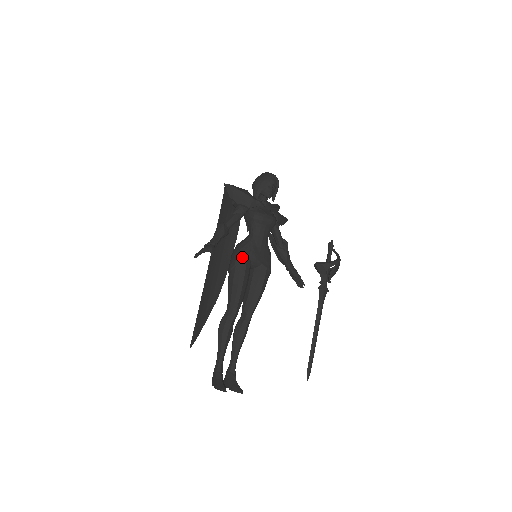
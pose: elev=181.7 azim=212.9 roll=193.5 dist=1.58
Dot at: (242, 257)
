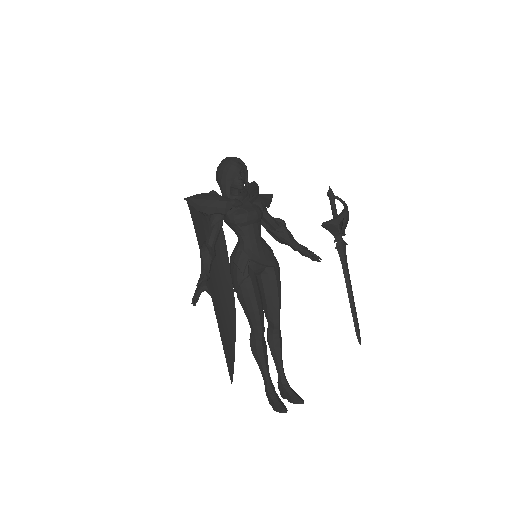
Dot at: (243, 273)
